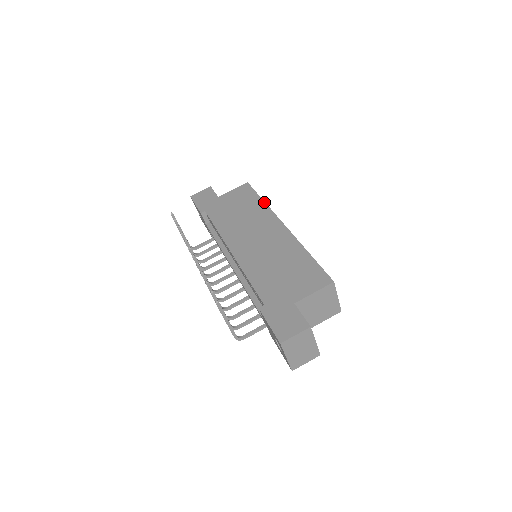
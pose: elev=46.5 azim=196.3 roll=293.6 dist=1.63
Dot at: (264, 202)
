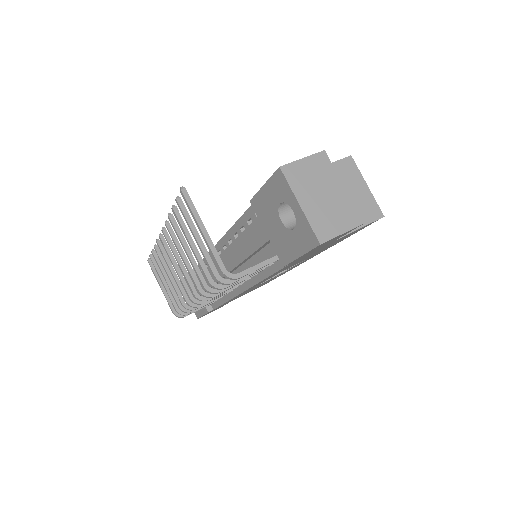
Dot at: occluded
